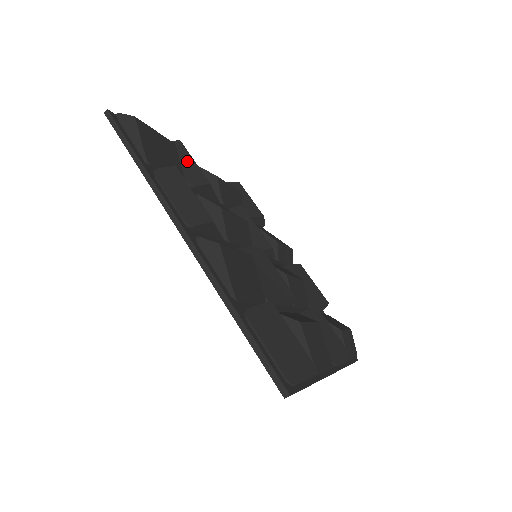
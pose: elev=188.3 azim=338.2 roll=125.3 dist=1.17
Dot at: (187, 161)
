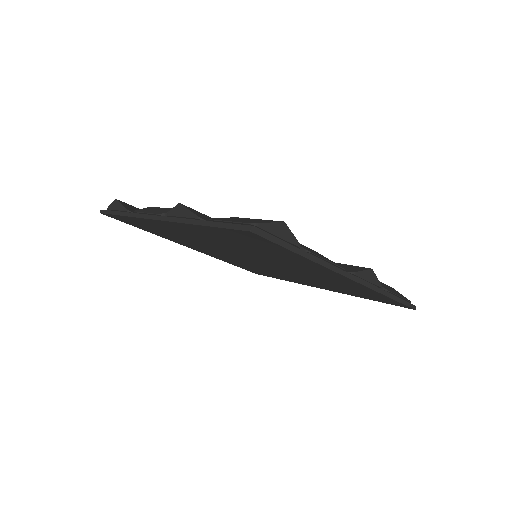
Dot at: occluded
